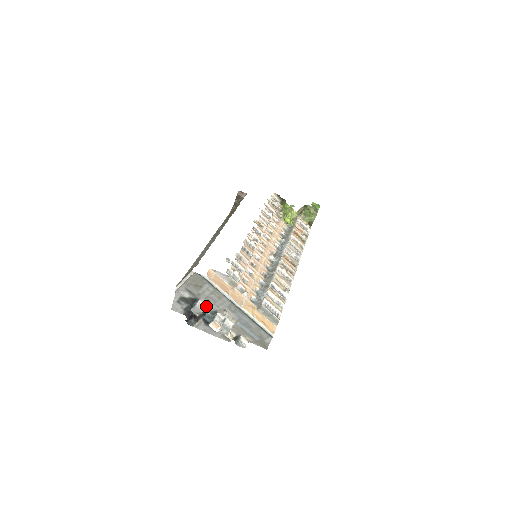
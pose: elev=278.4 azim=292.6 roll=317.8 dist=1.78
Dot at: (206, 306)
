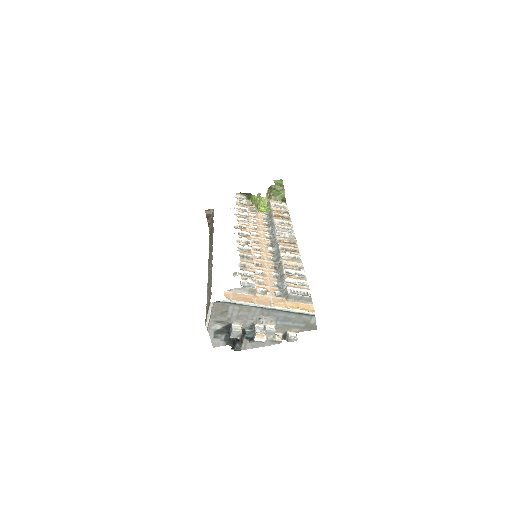
Dot at: (241, 325)
